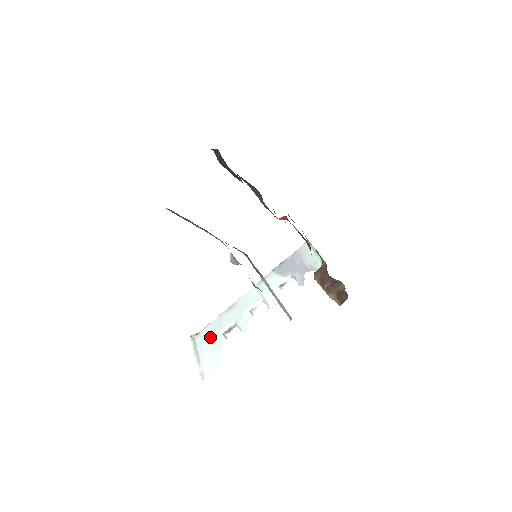
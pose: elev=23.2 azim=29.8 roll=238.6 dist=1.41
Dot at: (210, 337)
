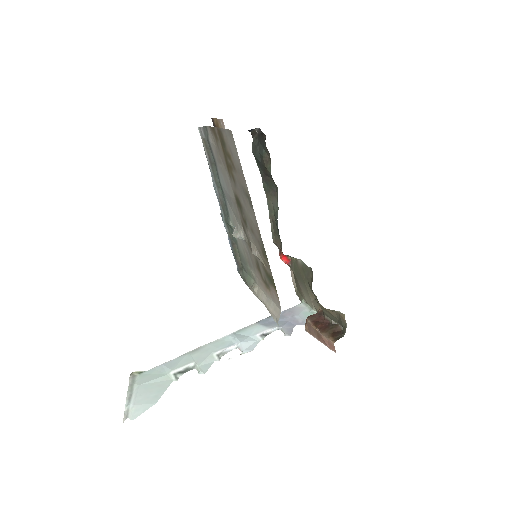
Dot at: (156, 376)
